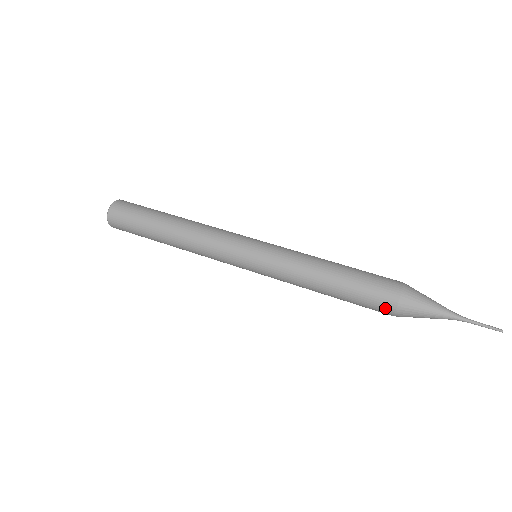
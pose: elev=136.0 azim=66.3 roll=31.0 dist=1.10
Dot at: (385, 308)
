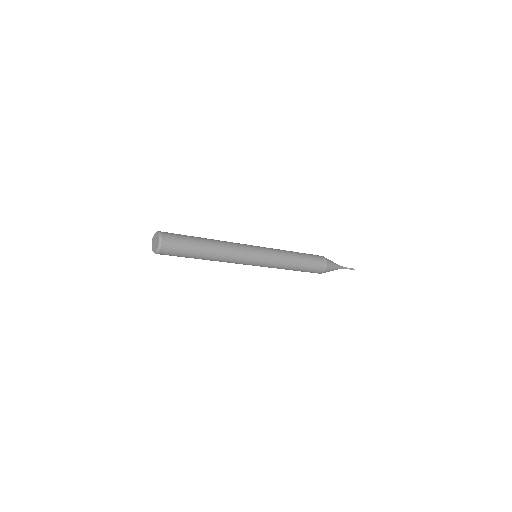
Dot at: (323, 261)
